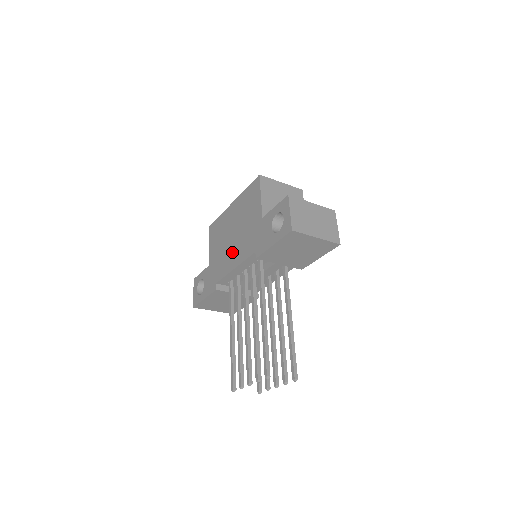
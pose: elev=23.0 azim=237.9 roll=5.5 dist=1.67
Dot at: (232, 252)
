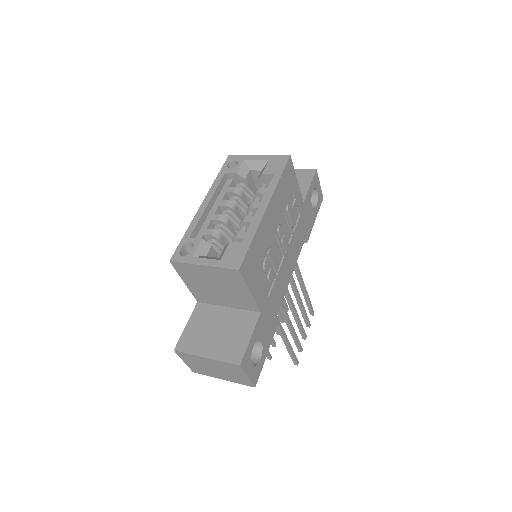
Dot at: occluded
